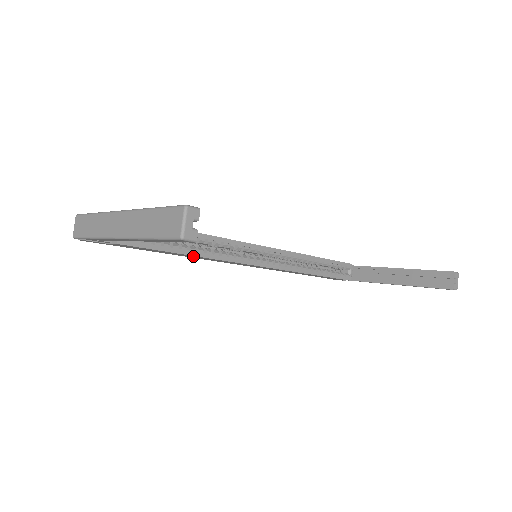
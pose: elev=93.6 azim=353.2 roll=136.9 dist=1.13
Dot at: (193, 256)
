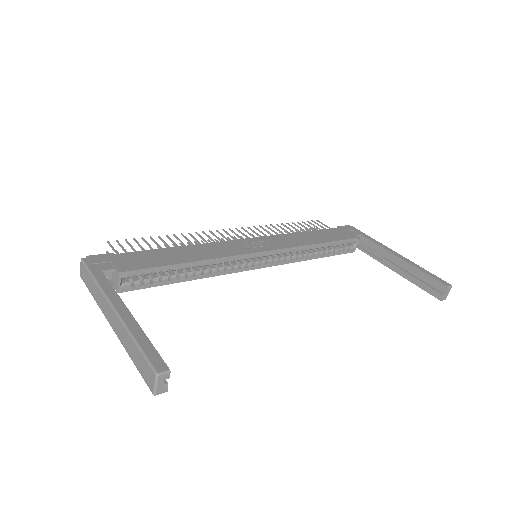
Dot at: occluded
